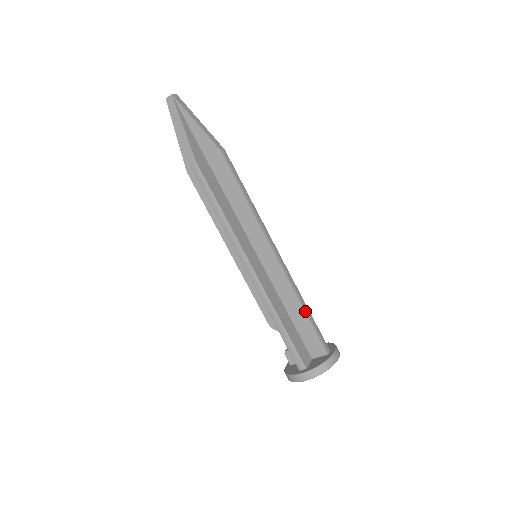
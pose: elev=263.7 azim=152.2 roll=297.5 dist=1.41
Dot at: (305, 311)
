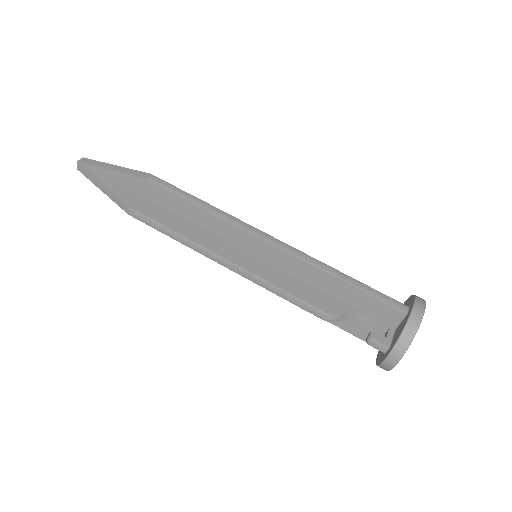
Dot at: occluded
